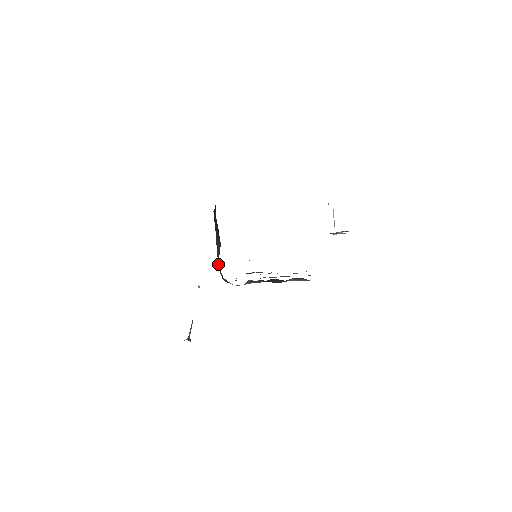
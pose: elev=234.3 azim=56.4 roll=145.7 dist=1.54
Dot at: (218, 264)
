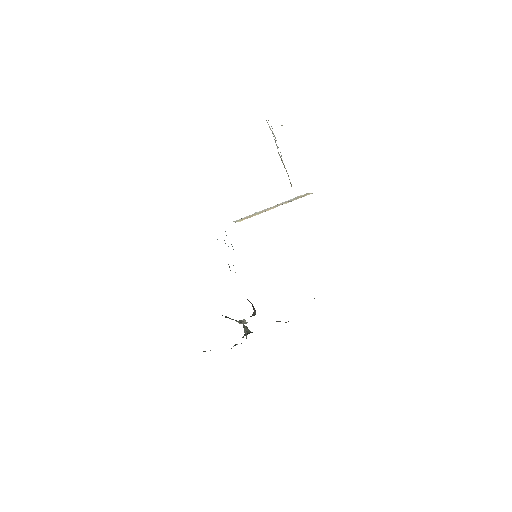
Dot at: occluded
